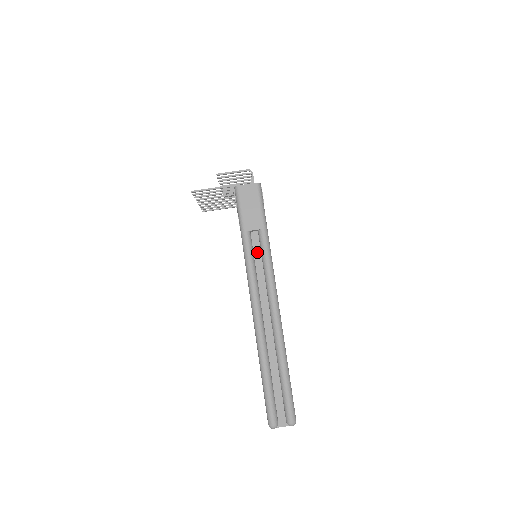
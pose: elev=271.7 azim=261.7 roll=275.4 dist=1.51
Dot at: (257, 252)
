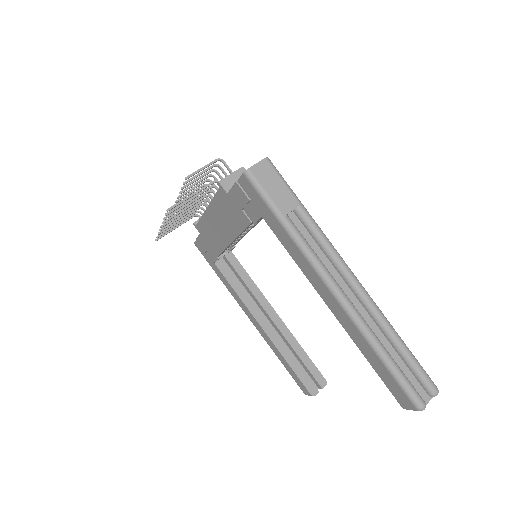
Dot at: (305, 234)
